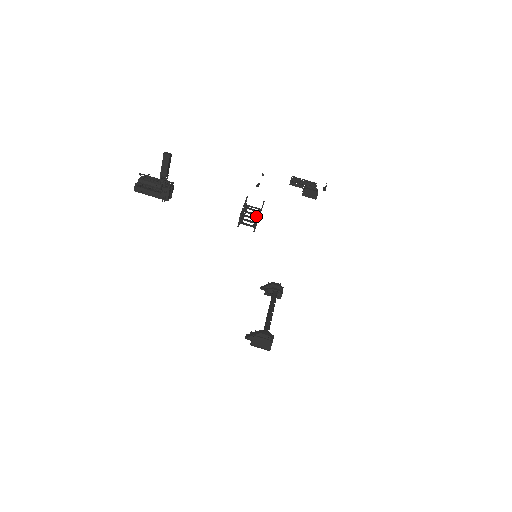
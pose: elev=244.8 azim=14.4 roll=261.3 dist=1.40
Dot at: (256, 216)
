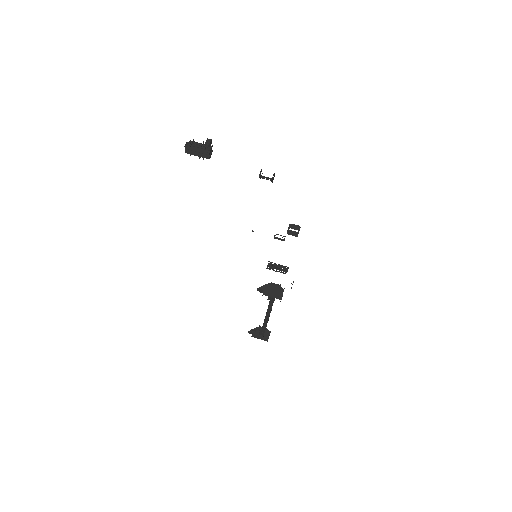
Dot at: occluded
